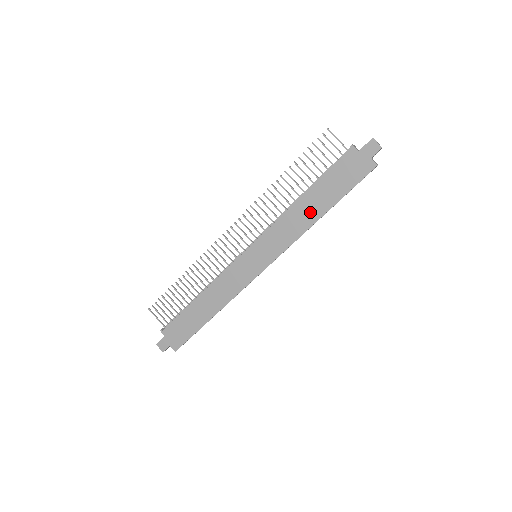
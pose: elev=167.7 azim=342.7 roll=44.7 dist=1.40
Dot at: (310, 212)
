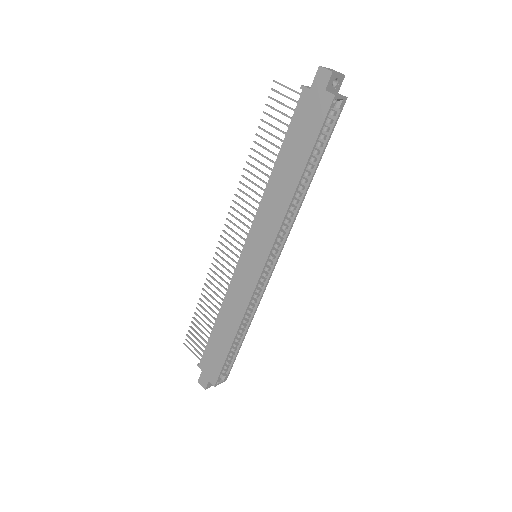
Dot at: (285, 183)
